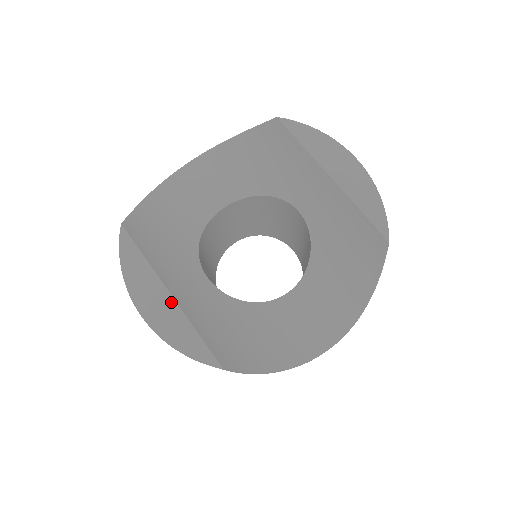
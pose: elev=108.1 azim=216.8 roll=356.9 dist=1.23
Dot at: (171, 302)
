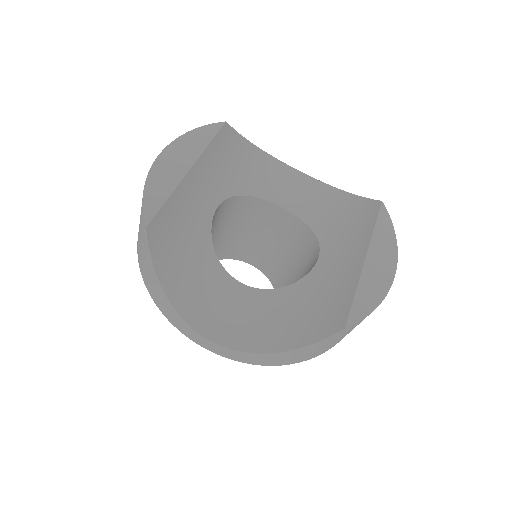
Dot at: (184, 171)
